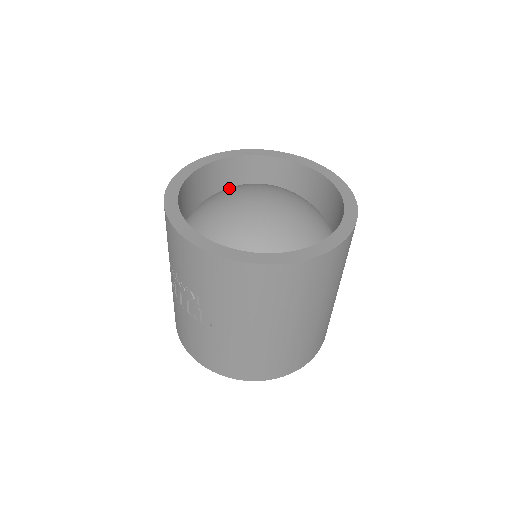
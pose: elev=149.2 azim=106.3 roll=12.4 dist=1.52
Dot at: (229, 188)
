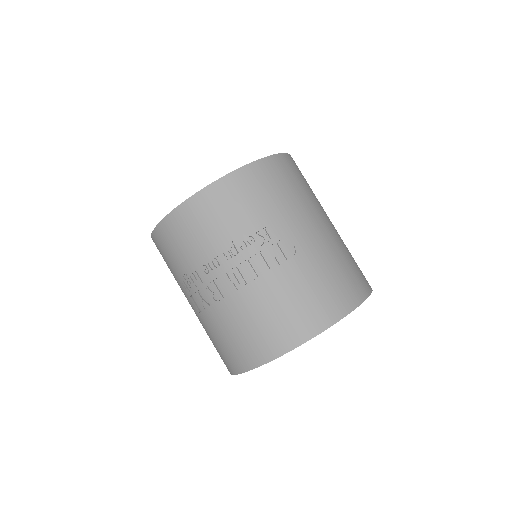
Dot at: occluded
